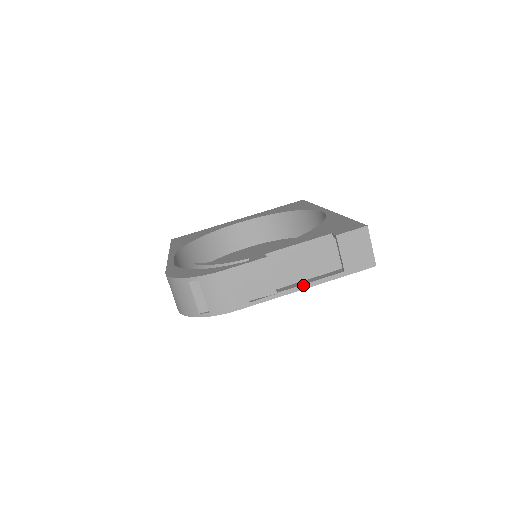
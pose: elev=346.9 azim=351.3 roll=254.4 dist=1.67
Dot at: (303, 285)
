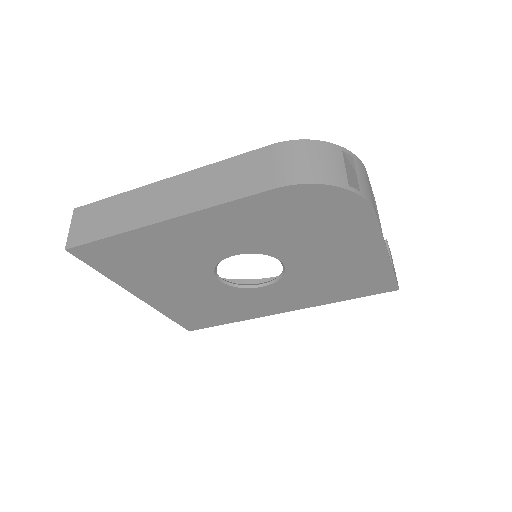
Dot at: occluded
